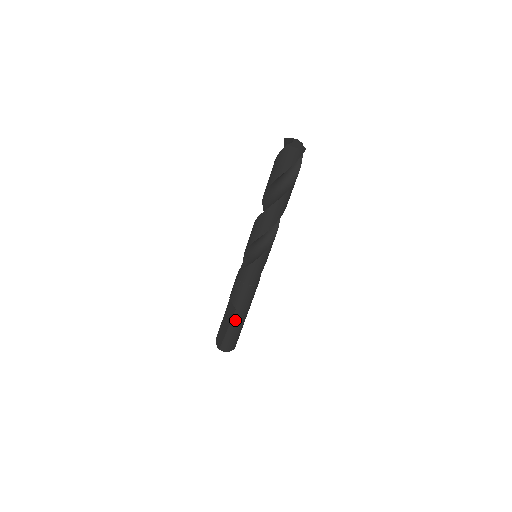
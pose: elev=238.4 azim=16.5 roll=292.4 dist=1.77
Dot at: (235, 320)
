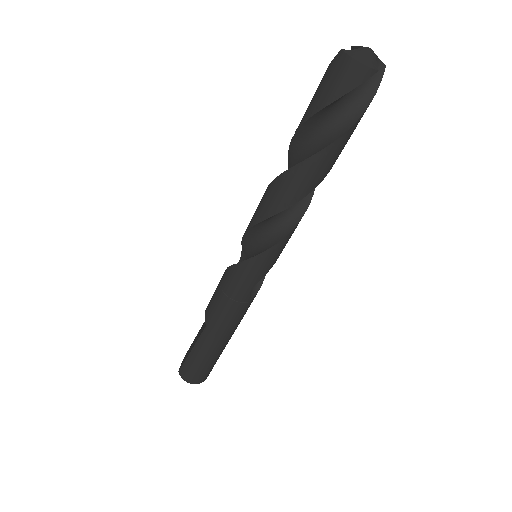
Dot at: (202, 342)
